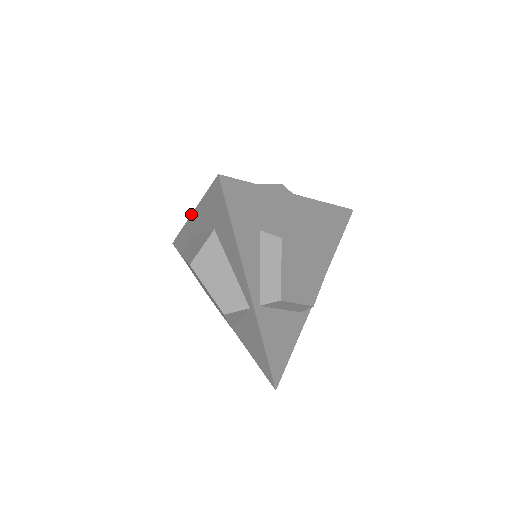
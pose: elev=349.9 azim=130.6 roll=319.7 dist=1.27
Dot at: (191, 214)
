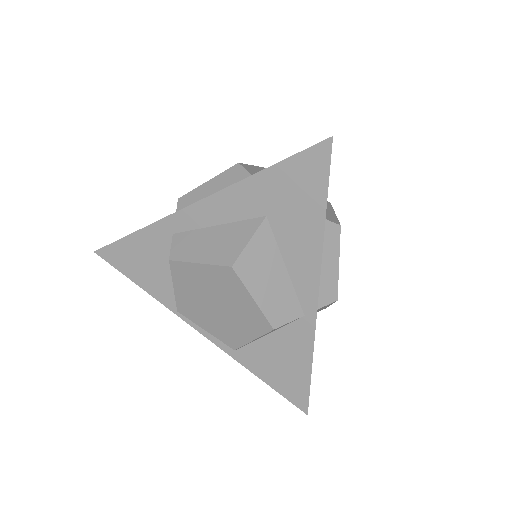
Dot at: occluded
